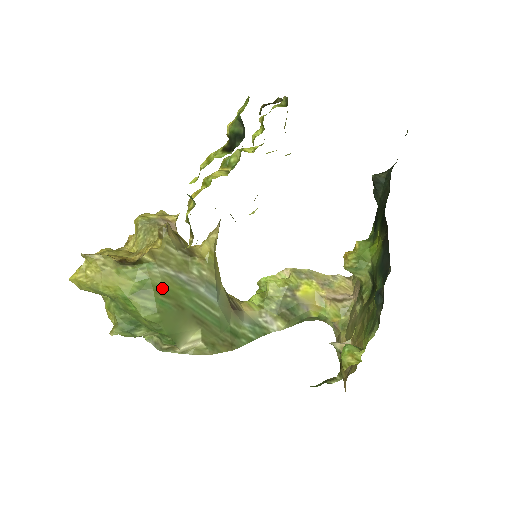
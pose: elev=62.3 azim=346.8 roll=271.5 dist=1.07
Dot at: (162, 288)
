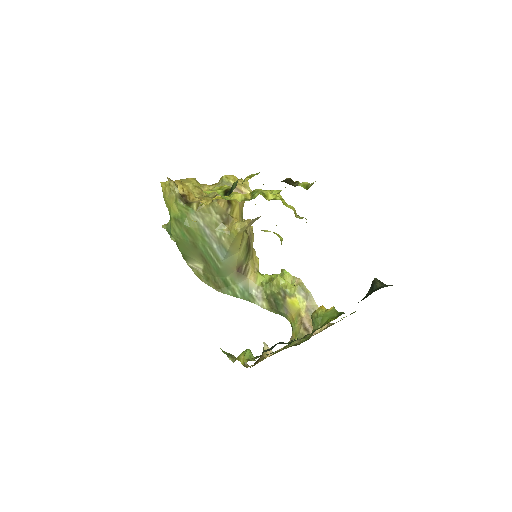
Dot at: (189, 228)
